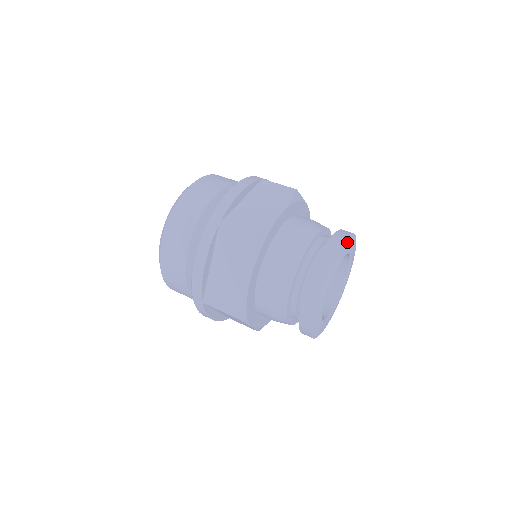
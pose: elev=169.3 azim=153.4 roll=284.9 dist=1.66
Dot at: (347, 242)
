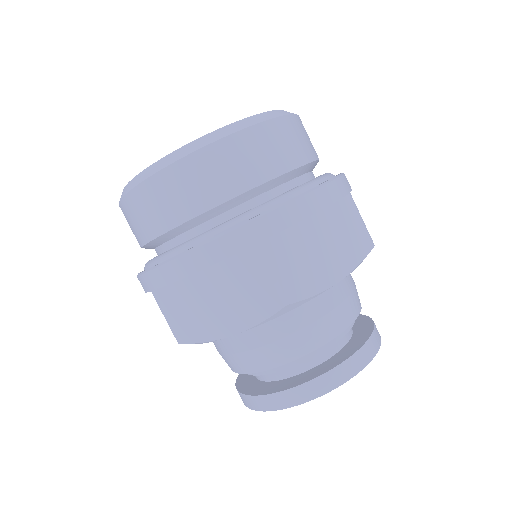
Dot at: occluded
